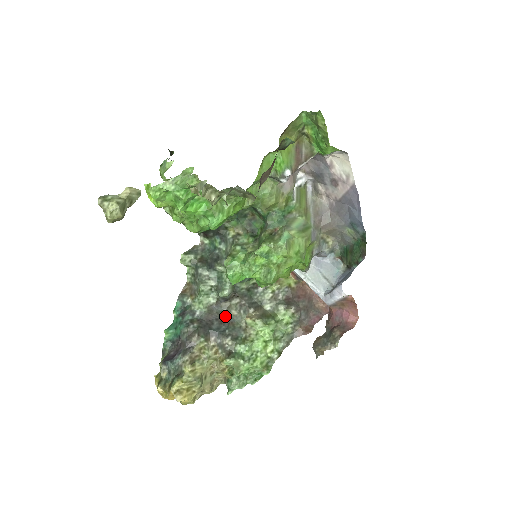
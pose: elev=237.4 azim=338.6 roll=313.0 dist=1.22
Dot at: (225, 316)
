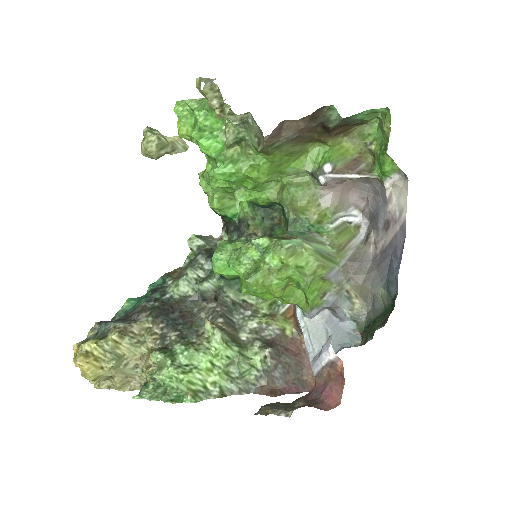
Dot at: (191, 313)
